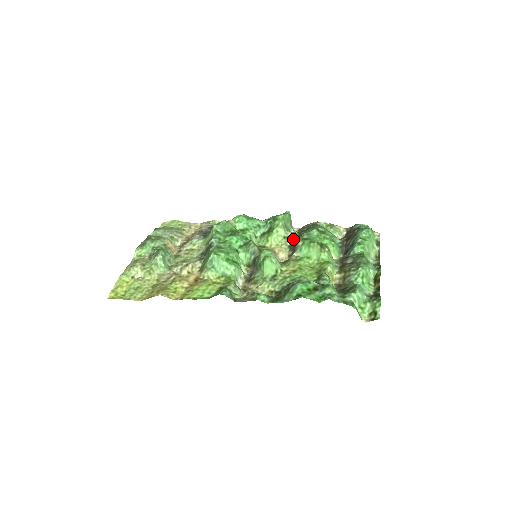
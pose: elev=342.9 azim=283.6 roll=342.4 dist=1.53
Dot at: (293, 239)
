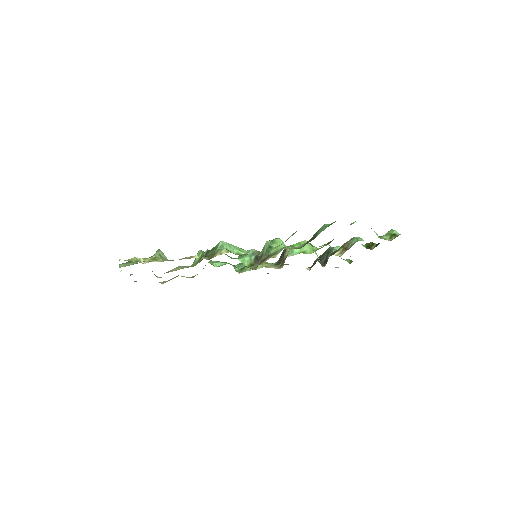
Dot at: occluded
